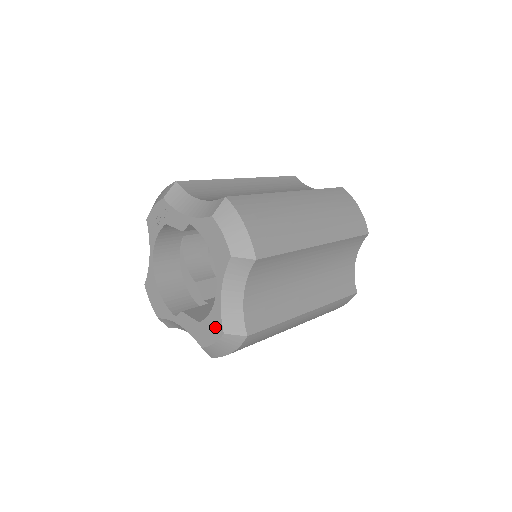
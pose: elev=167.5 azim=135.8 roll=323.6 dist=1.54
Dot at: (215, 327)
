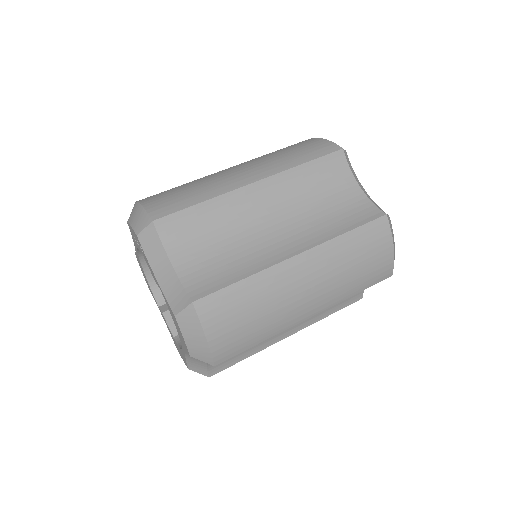
Dot at: (183, 358)
